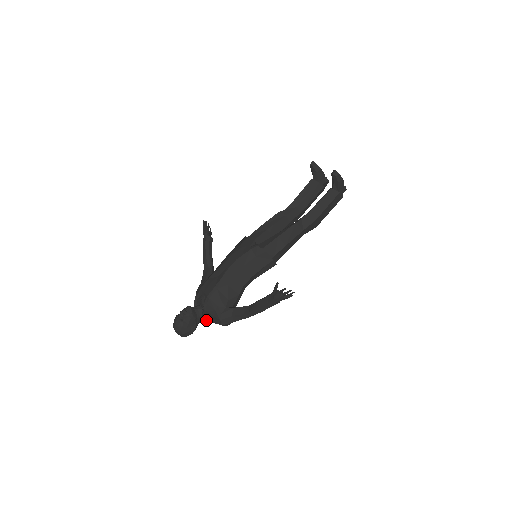
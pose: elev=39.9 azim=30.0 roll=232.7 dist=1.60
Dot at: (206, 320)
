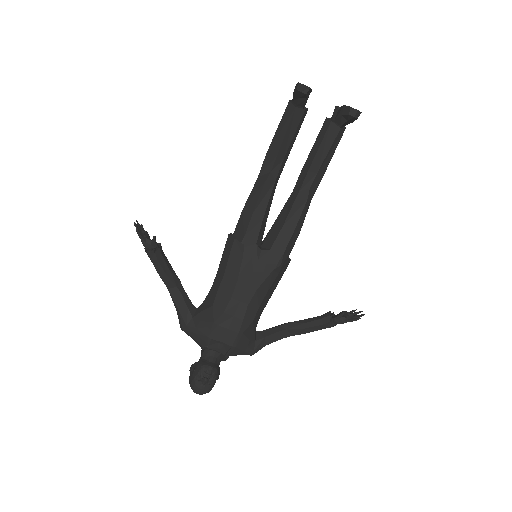
Dot at: occluded
